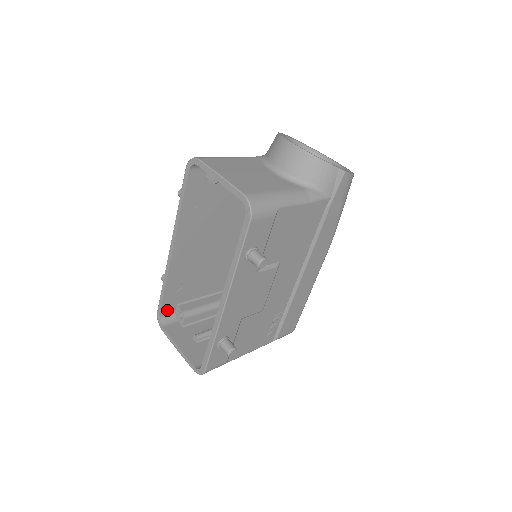
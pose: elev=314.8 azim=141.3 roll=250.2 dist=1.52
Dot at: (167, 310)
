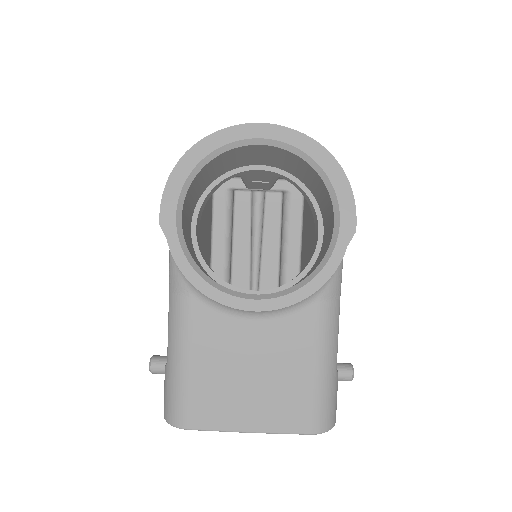
Dot at: occluded
